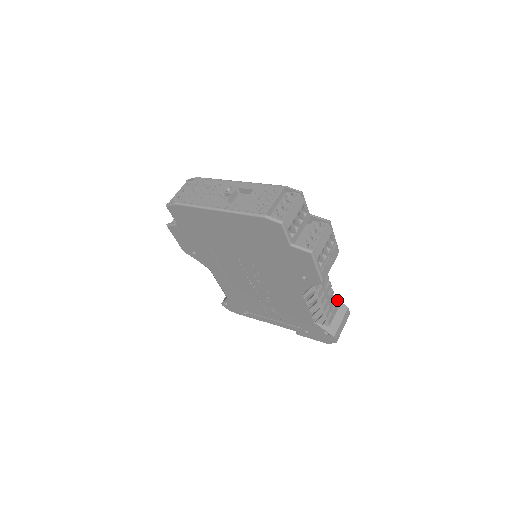
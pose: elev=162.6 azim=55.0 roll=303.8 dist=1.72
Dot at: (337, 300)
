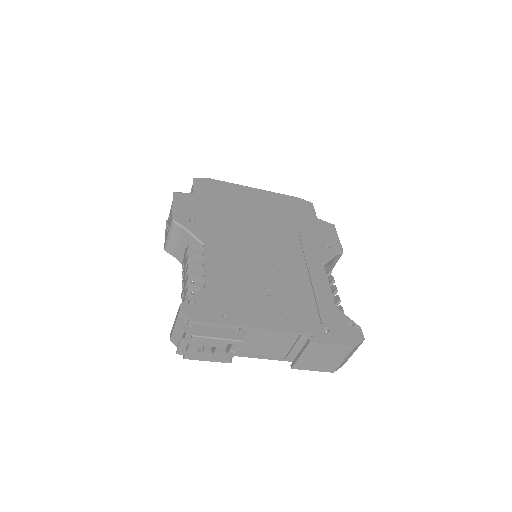
Dot at: occluded
